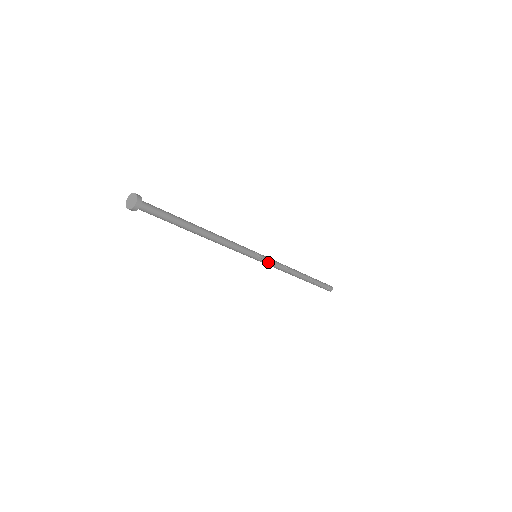
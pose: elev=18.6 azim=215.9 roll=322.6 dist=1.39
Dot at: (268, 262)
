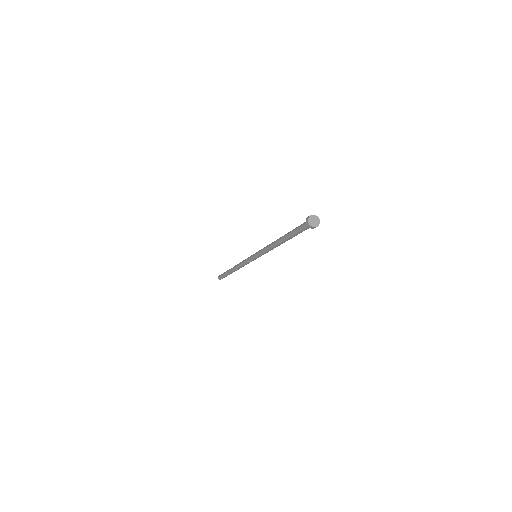
Dot at: occluded
